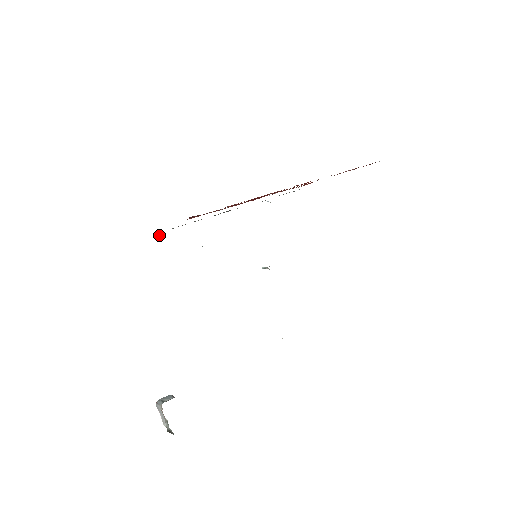
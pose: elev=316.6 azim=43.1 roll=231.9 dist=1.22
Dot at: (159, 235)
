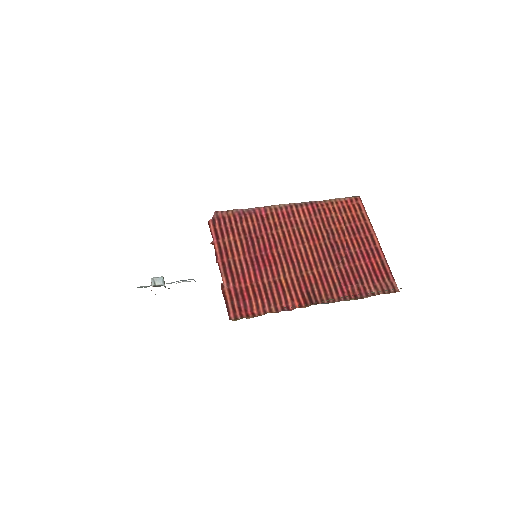
Dot at: occluded
